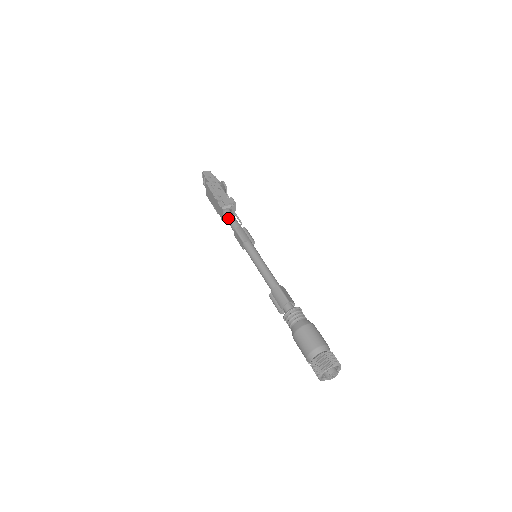
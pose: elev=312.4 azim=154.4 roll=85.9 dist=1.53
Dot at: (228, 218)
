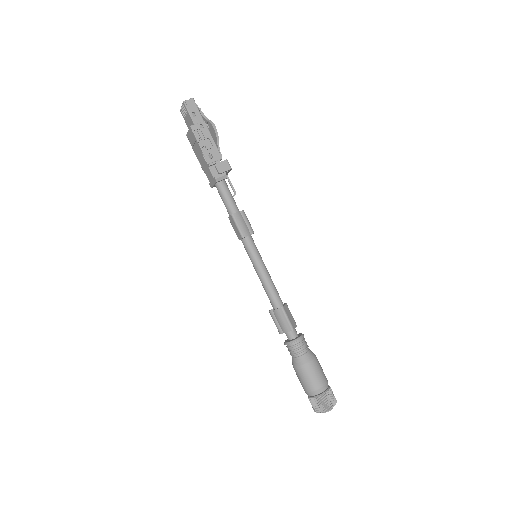
Dot at: (222, 194)
